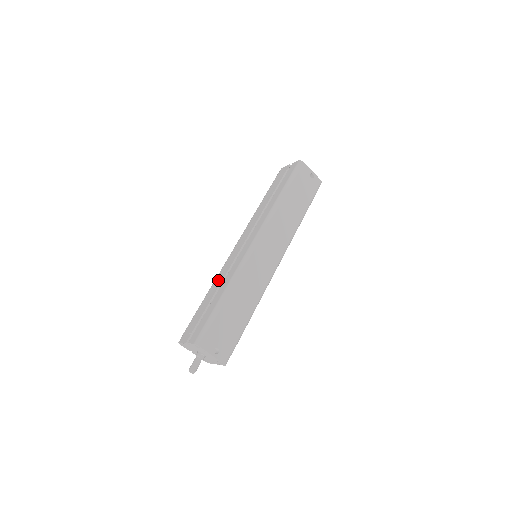
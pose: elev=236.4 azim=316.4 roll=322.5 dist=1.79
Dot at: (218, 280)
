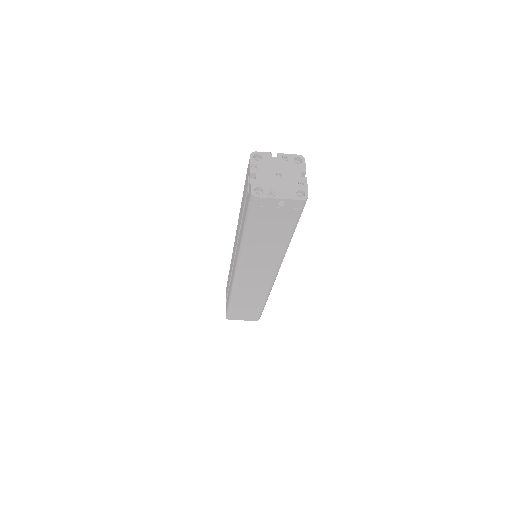
Dot at: (230, 270)
